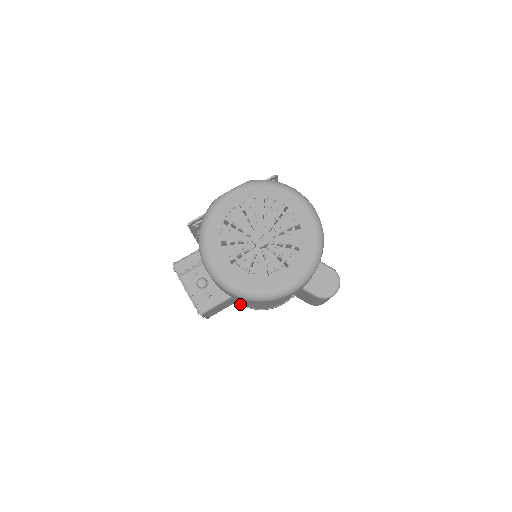
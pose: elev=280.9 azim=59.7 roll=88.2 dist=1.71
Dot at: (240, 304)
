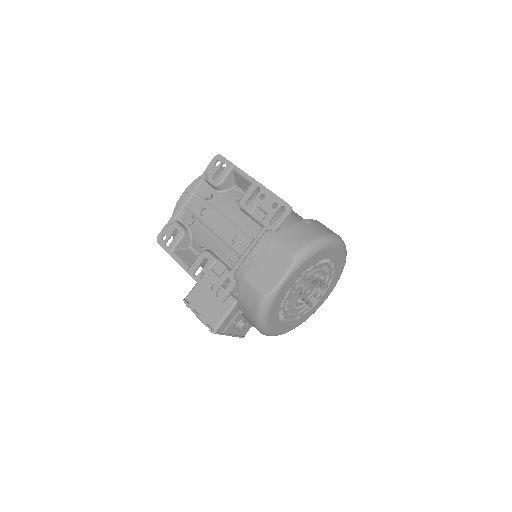
Dot at: occluded
